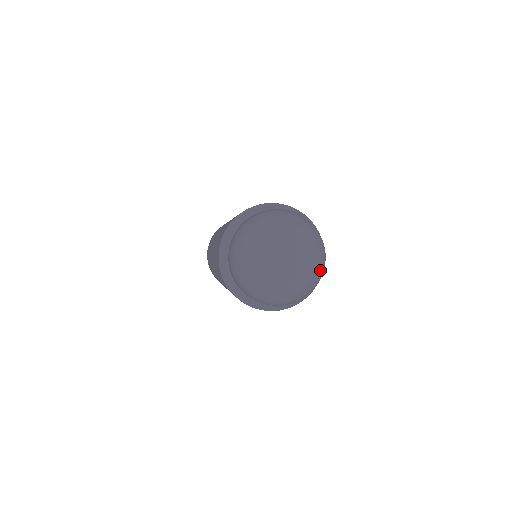
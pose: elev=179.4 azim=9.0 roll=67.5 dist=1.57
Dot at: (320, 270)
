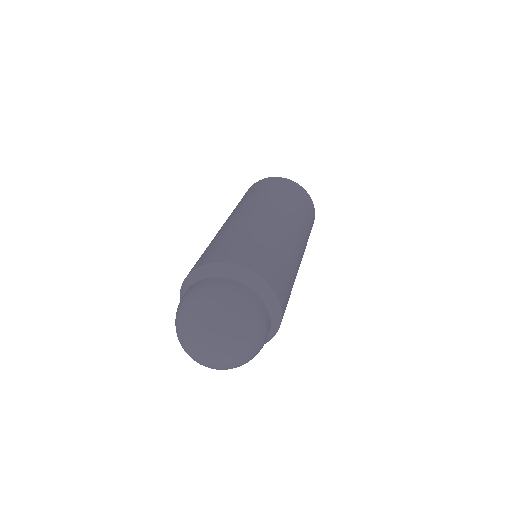
Dot at: (251, 345)
